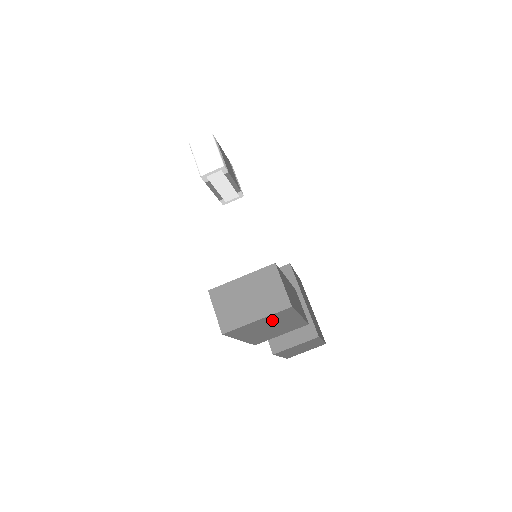
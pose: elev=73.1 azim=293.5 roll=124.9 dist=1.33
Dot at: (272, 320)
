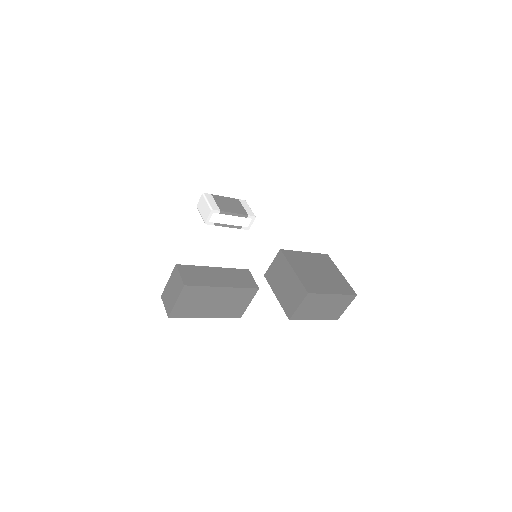
Dot at: (194, 298)
